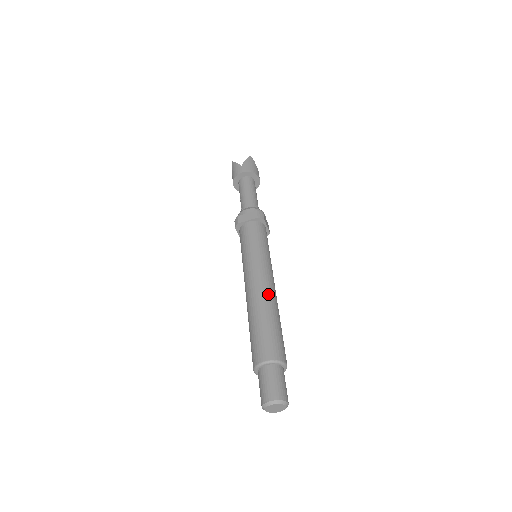
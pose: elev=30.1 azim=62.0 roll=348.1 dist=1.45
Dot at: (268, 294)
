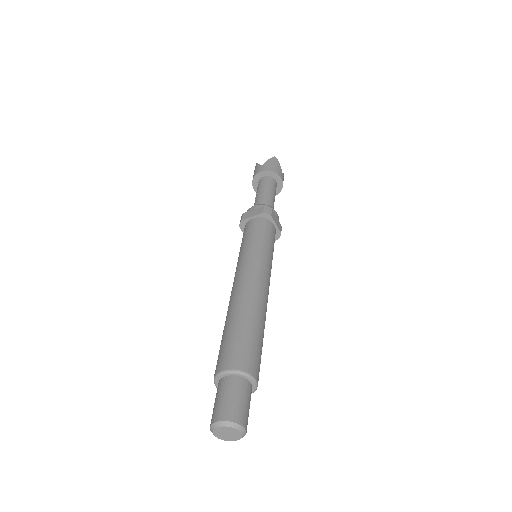
Dot at: (252, 293)
